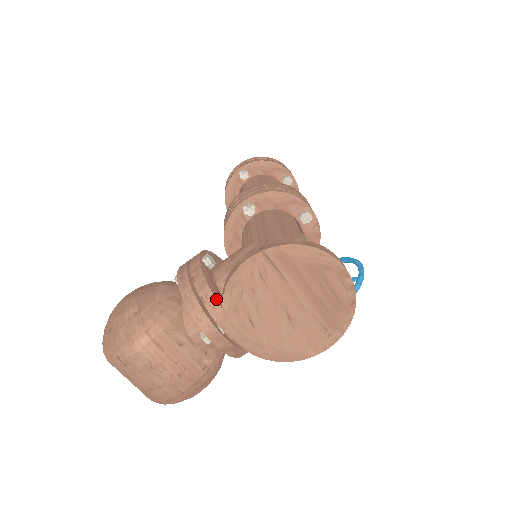
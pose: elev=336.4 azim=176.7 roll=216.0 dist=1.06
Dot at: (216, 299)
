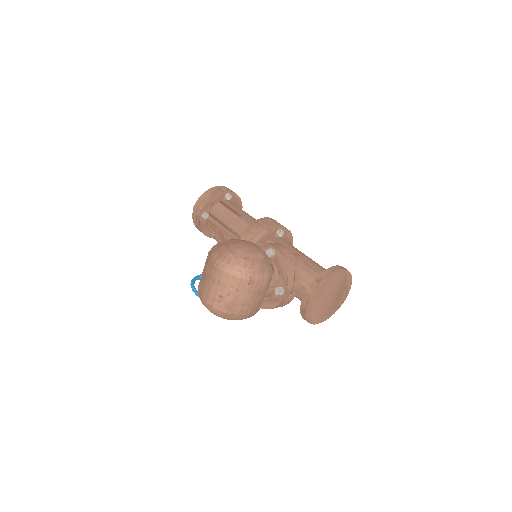
Dot at: occluded
